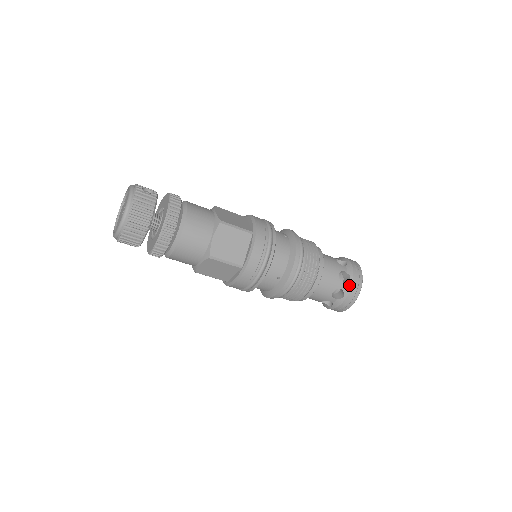
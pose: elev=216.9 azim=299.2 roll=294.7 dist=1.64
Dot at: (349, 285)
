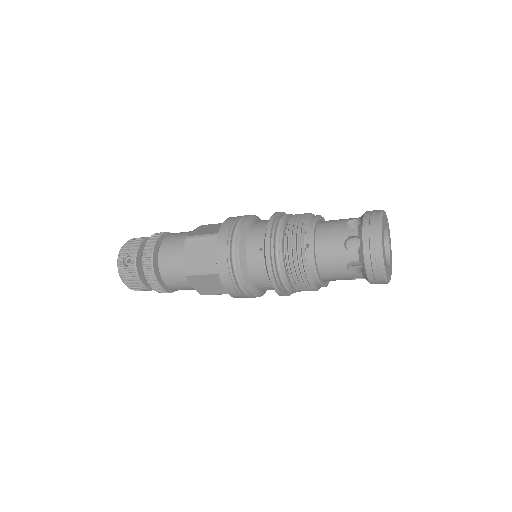
Dot at: (365, 276)
